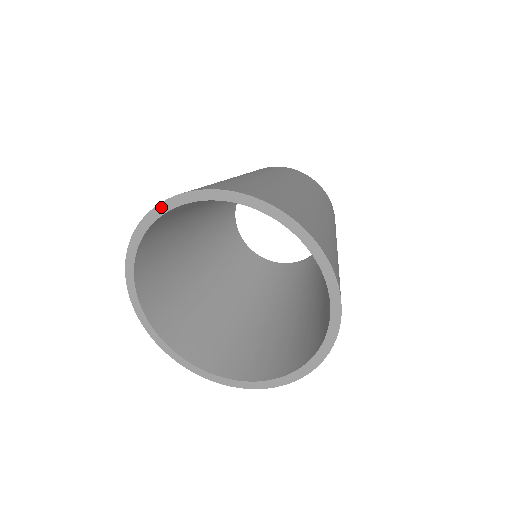
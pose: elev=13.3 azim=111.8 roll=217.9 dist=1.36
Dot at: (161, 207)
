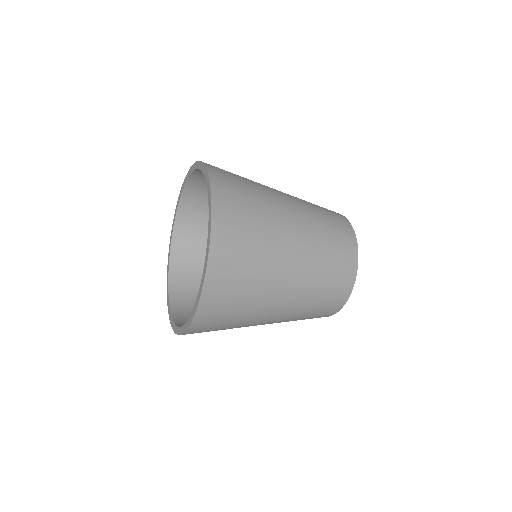
Dot at: (182, 189)
